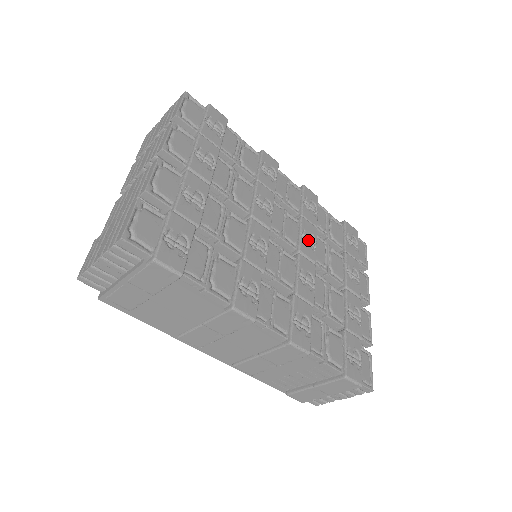
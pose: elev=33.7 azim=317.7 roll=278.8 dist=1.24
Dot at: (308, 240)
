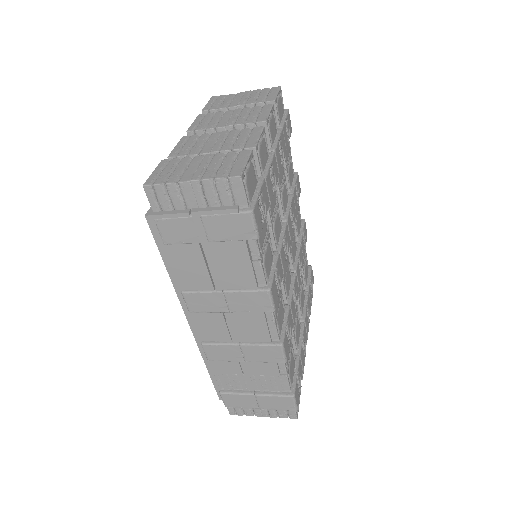
Dot at: (299, 266)
